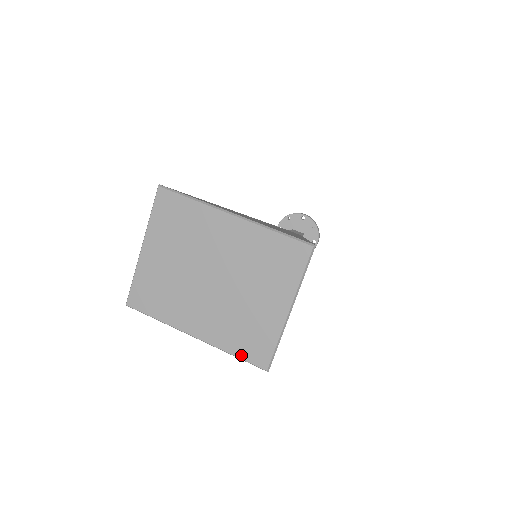
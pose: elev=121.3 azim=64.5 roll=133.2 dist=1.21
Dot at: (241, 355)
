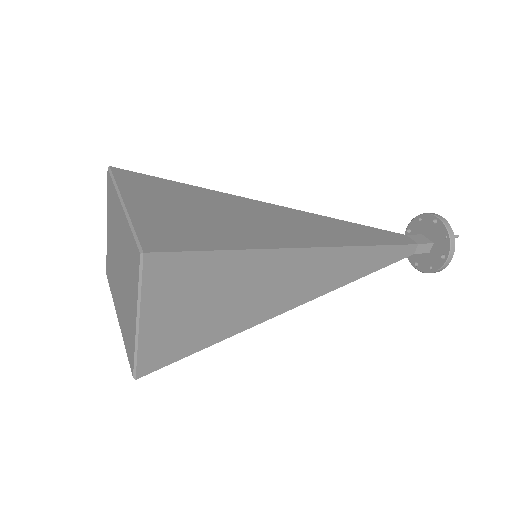
Dot at: (127, 352)
